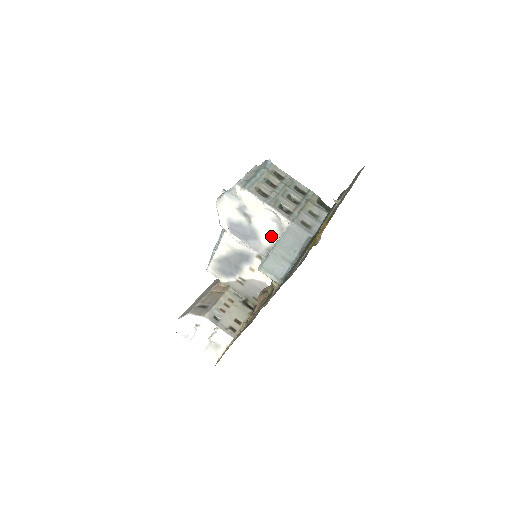
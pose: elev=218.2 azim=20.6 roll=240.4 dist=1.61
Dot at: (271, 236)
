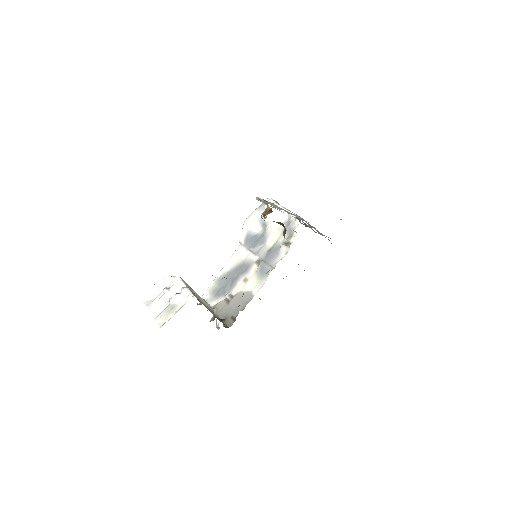
Dot at: (277, 235)
